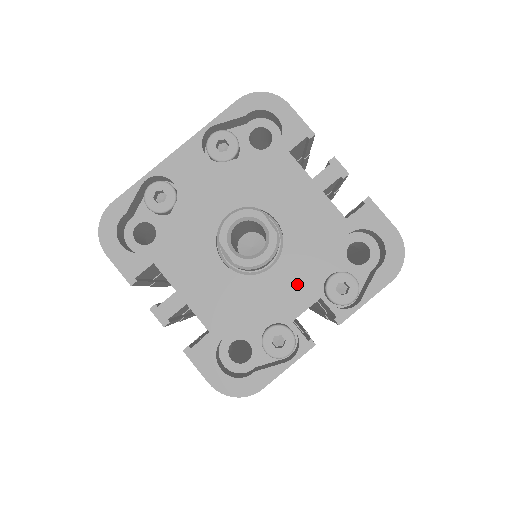
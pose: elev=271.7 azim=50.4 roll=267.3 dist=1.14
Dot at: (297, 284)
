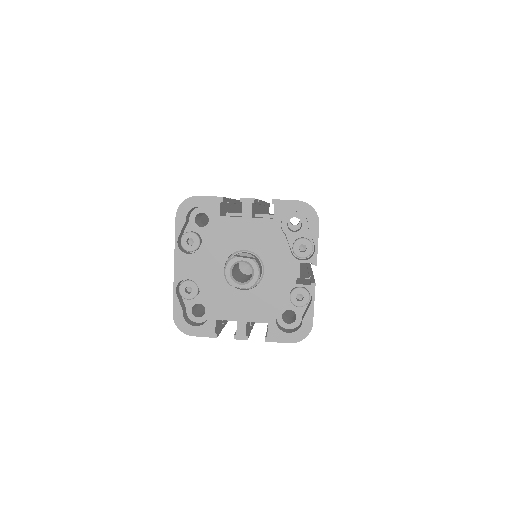
Dot at: (282, 267)
